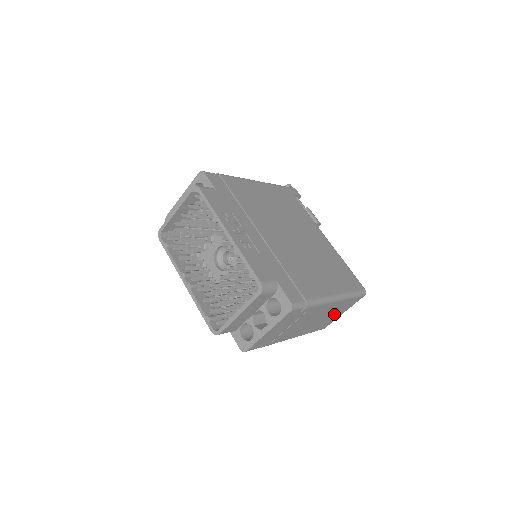
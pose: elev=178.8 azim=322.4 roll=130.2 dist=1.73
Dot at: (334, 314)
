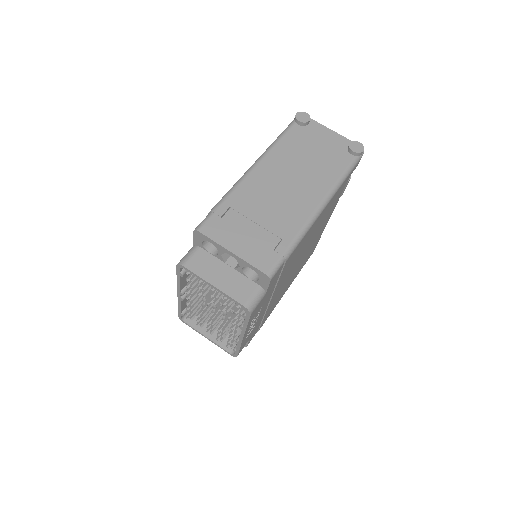
Dot at: occluded
